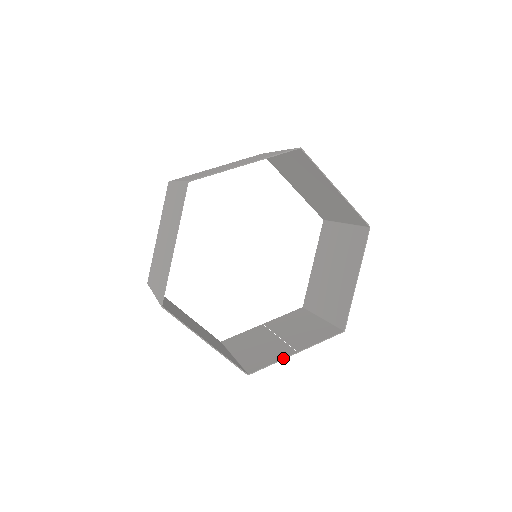
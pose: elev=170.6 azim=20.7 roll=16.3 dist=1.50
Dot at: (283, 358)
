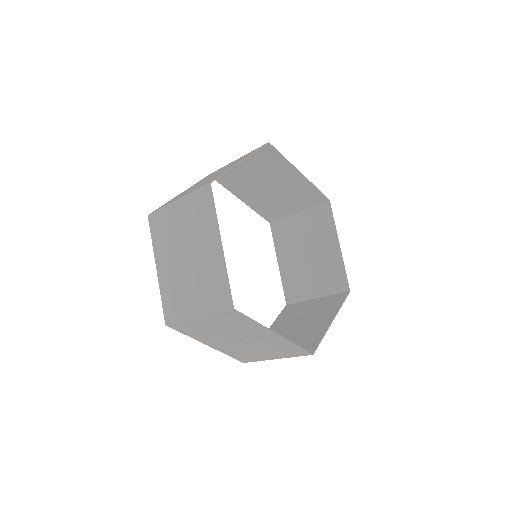
Dot at: (264, 326)
